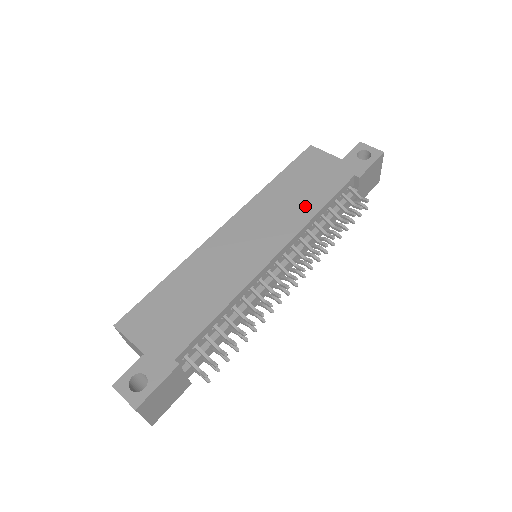
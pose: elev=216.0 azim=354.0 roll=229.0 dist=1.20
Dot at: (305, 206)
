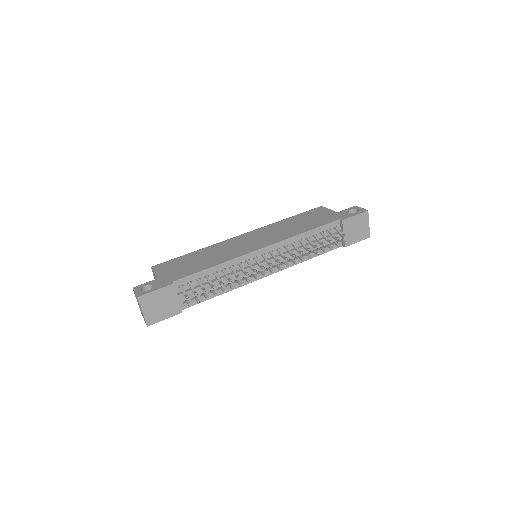
Dot at: (297, 230)
